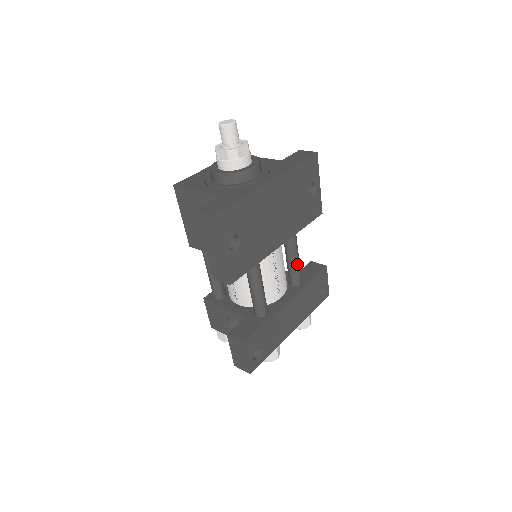
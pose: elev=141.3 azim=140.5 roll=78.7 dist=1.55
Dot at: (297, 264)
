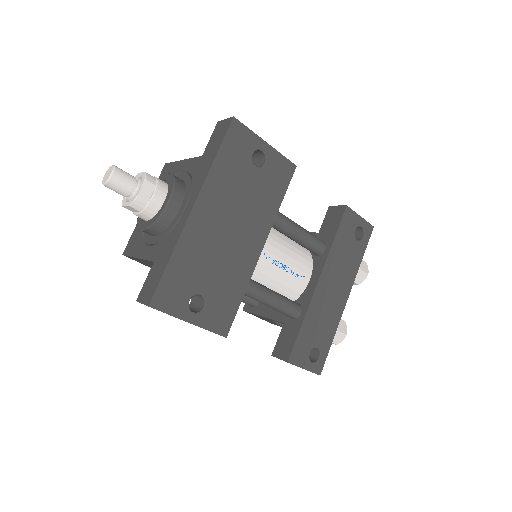
Dot at: (304, 237)
